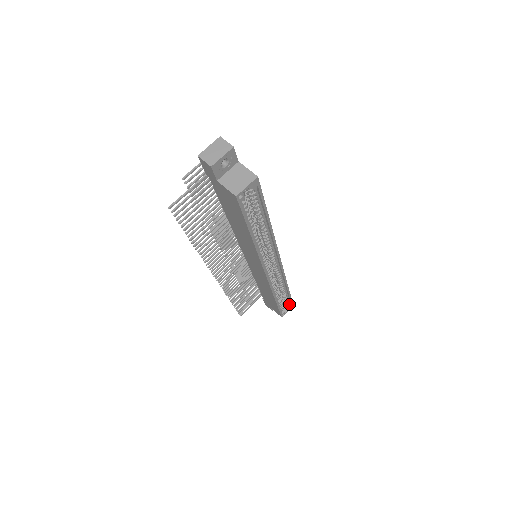
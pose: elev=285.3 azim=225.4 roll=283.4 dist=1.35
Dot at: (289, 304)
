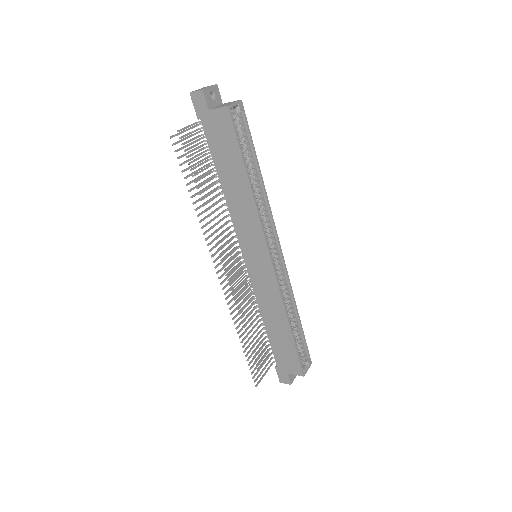
Dot at: (306, 358)
